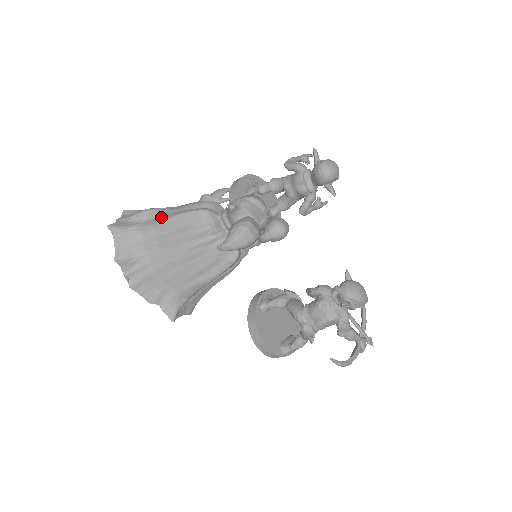
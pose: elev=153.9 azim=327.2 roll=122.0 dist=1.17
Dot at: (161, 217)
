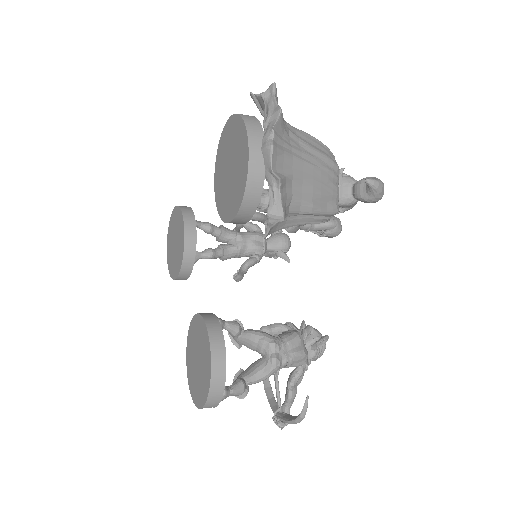
Dot at: occluded
